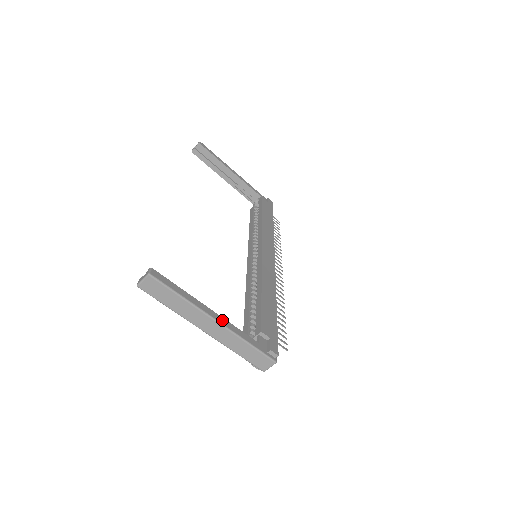
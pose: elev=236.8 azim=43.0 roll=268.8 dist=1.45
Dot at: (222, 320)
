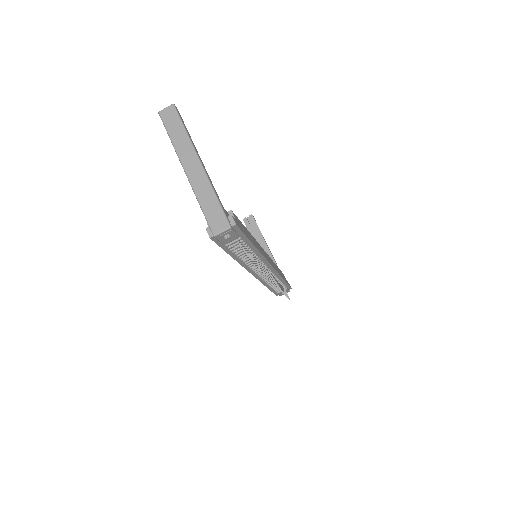
Dot at: occluded
